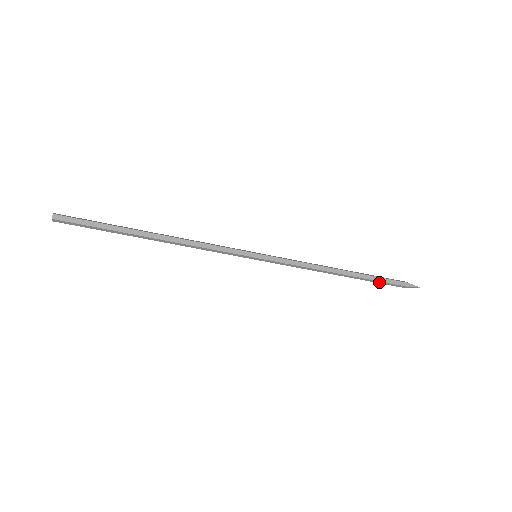
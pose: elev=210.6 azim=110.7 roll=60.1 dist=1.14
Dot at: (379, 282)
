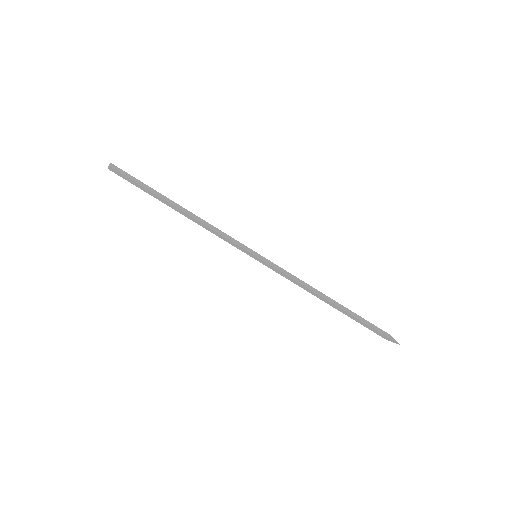
Dot at: (363, 320)
